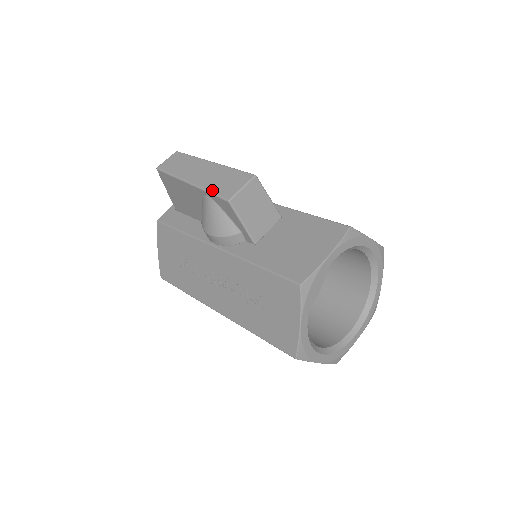
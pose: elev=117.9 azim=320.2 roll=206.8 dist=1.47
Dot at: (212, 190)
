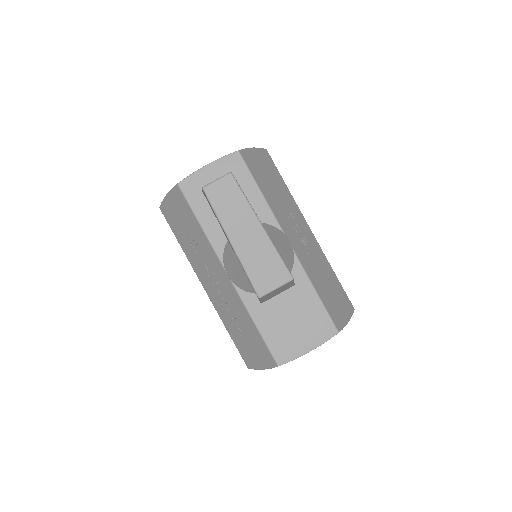
Dot at: (249, 273)
